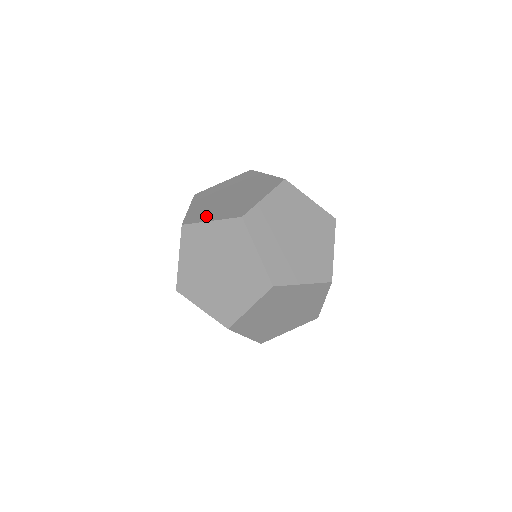
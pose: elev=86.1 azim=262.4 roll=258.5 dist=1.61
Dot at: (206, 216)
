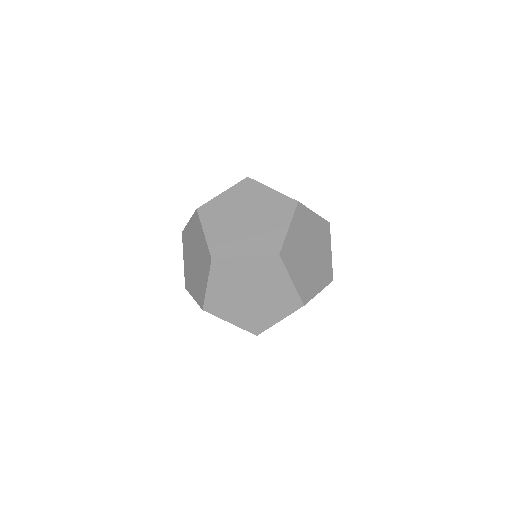
Dot at: (211, 222)
